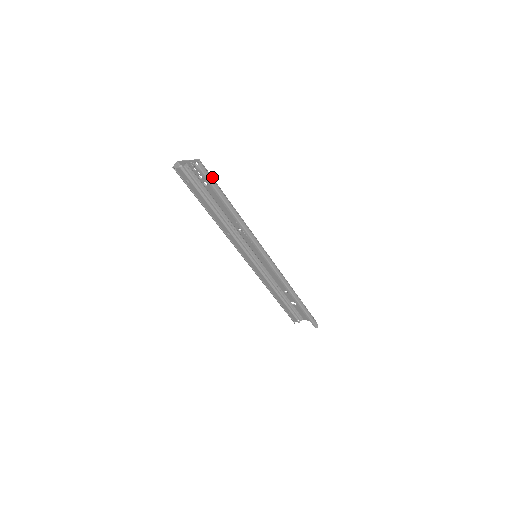
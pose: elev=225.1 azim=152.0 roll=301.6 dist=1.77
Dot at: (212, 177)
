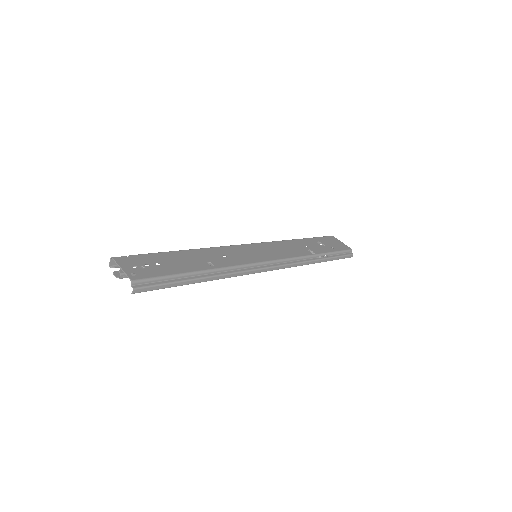
Dot at: (159, 278)
